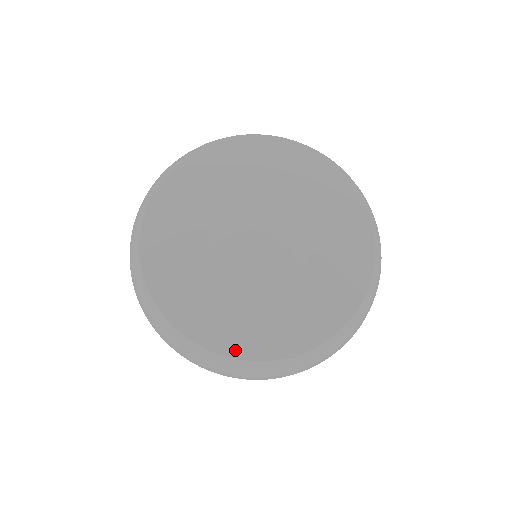
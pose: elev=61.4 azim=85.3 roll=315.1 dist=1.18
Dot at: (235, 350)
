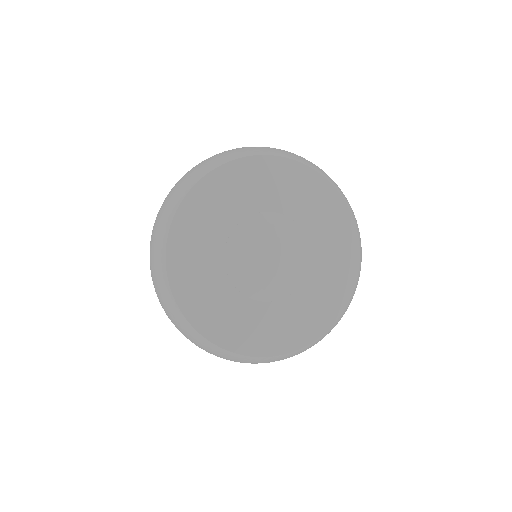
Dot at: (181, 296)
